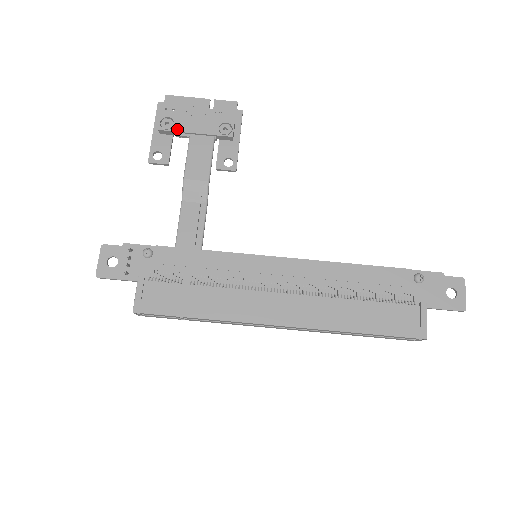
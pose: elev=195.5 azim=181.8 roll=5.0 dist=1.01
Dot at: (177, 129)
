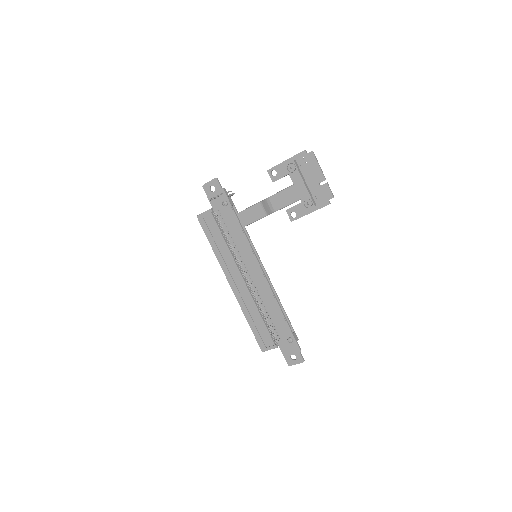
Dot at: (292, 176)
